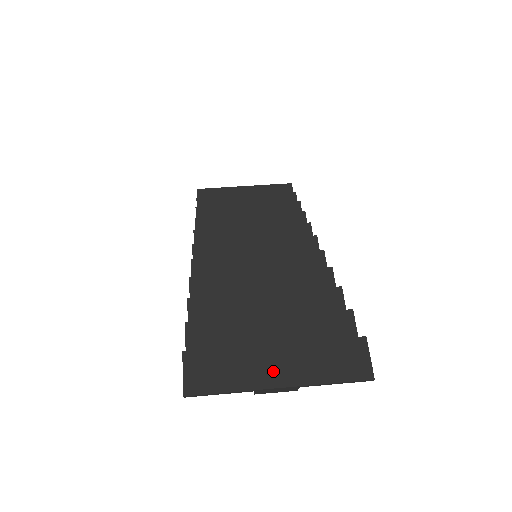
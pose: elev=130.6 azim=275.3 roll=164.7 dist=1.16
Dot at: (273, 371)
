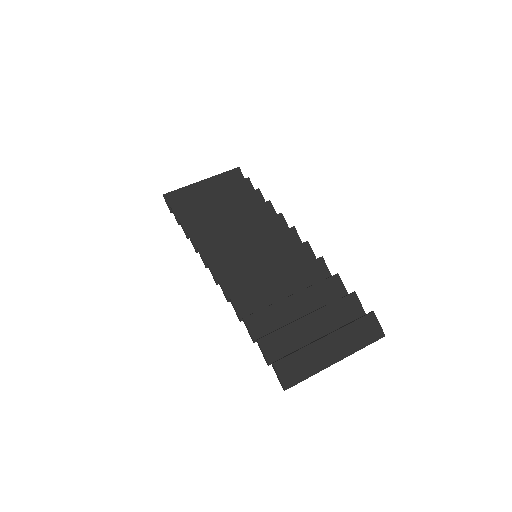
Dot at: (330, 354)
